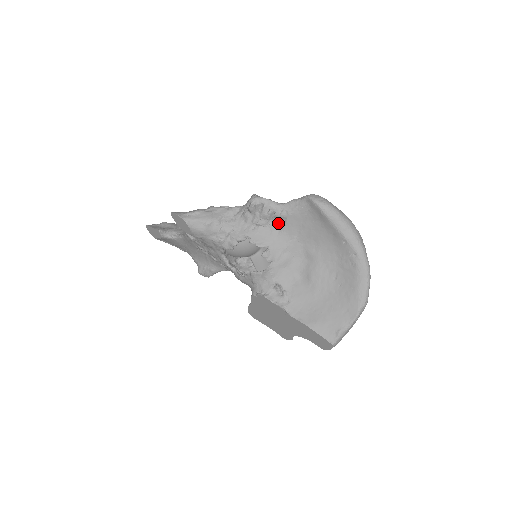
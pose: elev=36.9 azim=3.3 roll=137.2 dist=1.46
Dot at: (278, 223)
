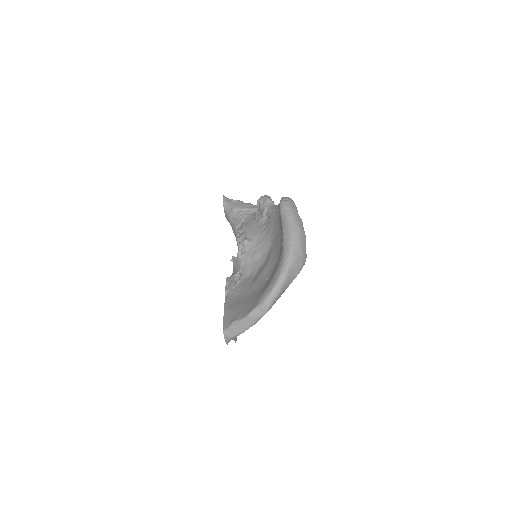
Dot at: (267, 221)
